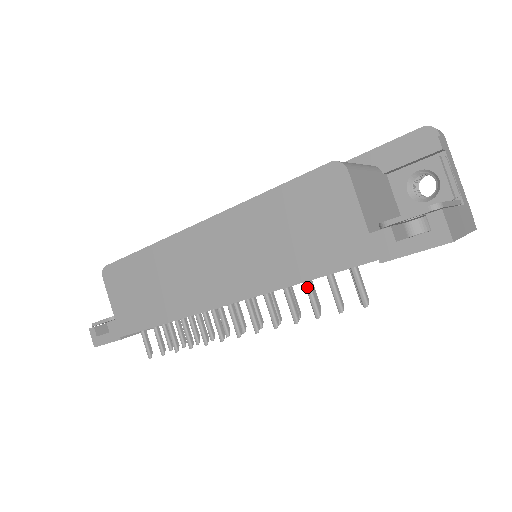
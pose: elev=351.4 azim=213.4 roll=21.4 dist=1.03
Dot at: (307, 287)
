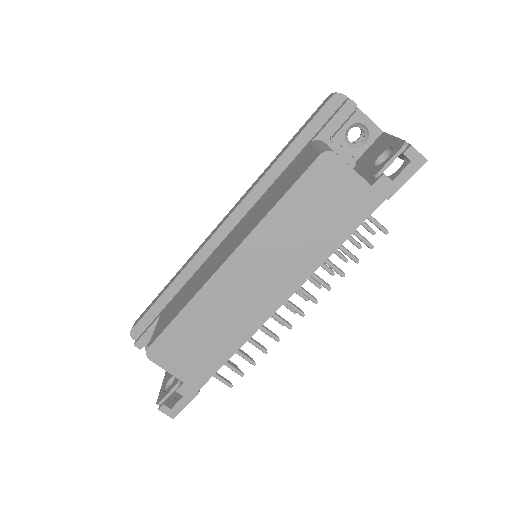
Dot at: (340, 247)
